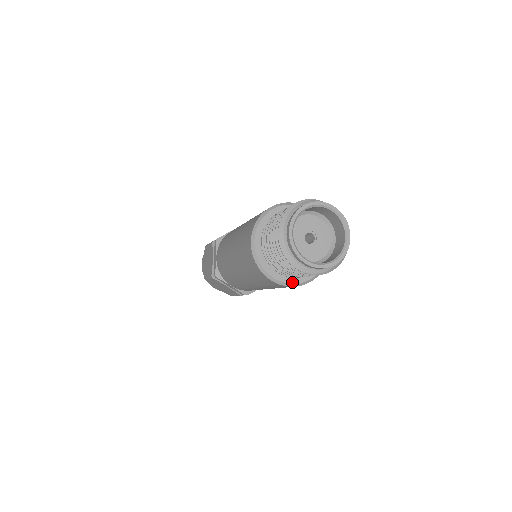
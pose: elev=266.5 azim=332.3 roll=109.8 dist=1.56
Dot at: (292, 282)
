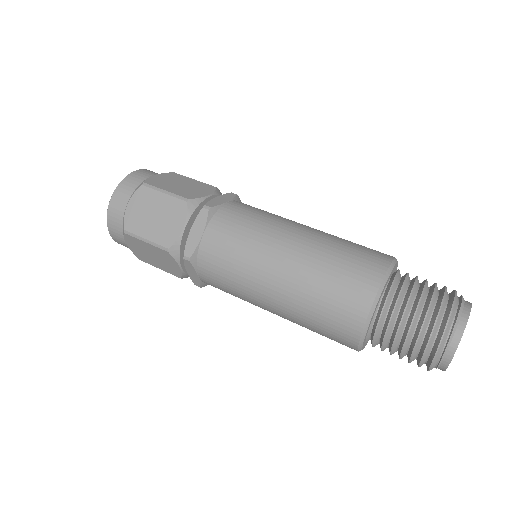
Dot at: occluded
